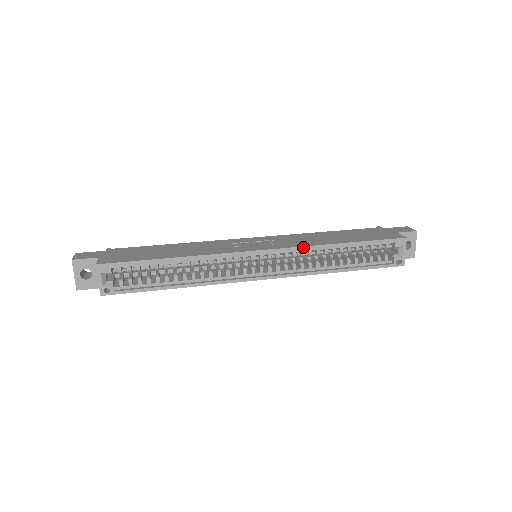
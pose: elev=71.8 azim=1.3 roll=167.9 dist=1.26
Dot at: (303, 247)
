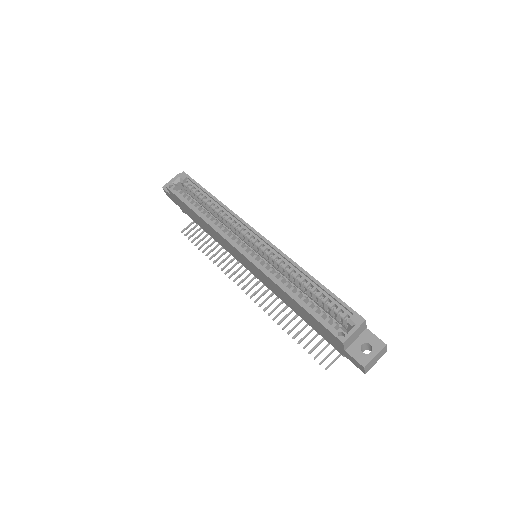
Dot at: (284, 254)
